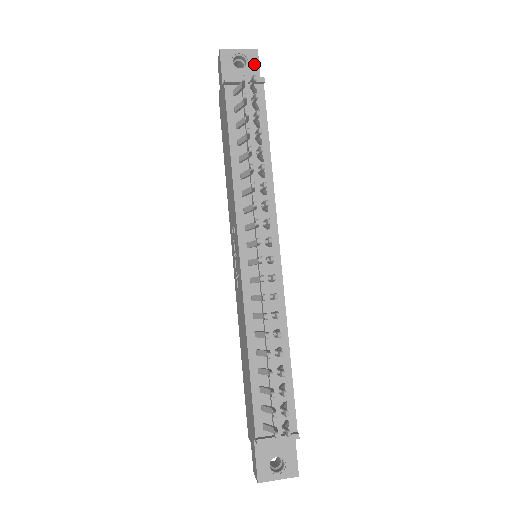
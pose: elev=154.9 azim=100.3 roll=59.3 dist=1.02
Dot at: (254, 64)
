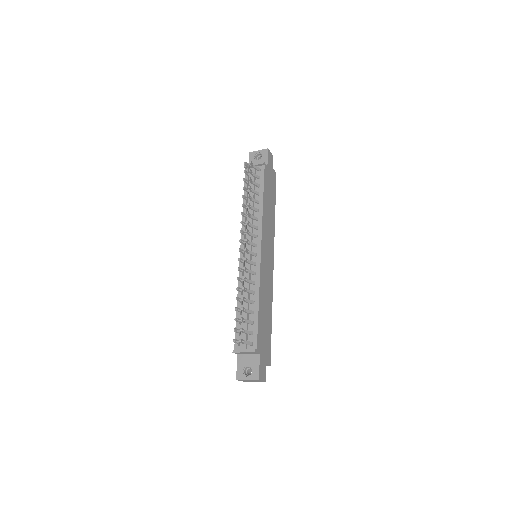
Dot at: (265, 156)
